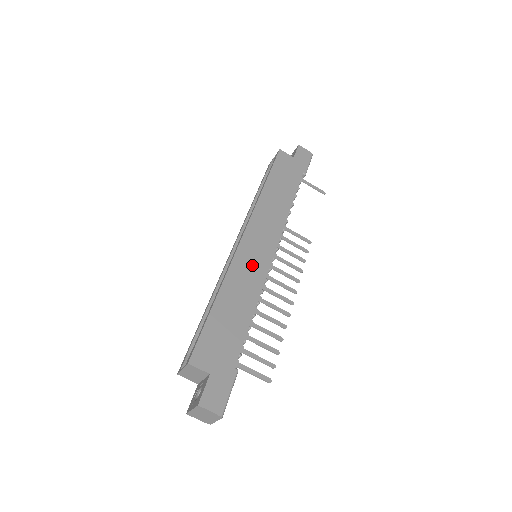
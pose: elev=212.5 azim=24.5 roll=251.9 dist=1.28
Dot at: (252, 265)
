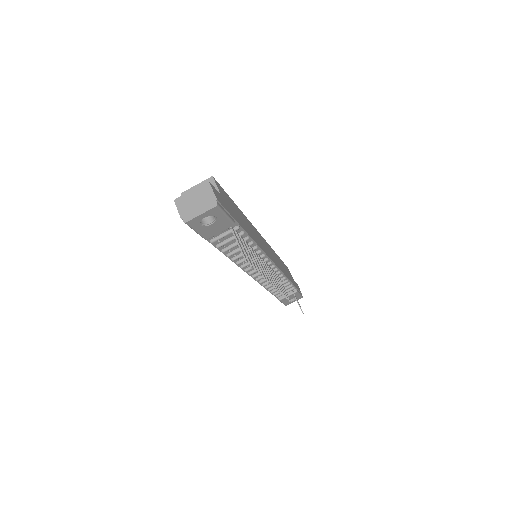
Dot at: (260, 241)
